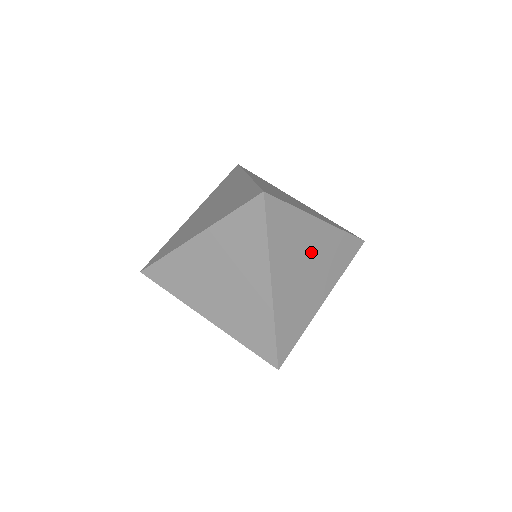
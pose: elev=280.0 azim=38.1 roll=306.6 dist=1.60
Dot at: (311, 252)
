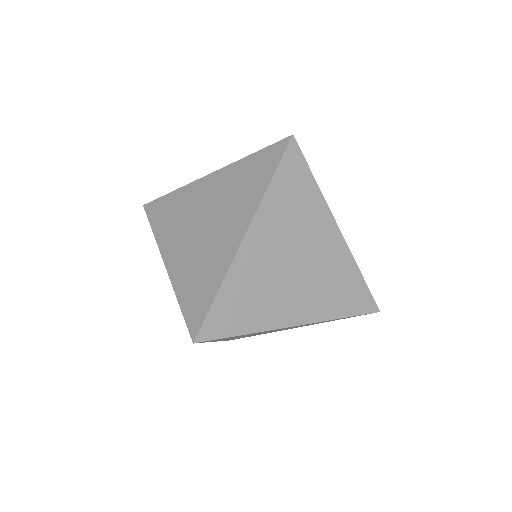
Dot at: occluded
